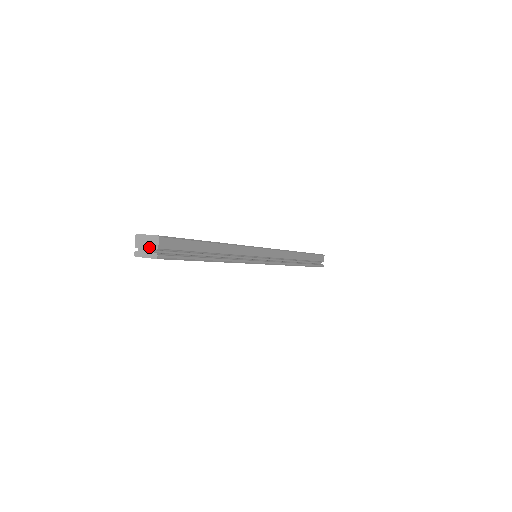
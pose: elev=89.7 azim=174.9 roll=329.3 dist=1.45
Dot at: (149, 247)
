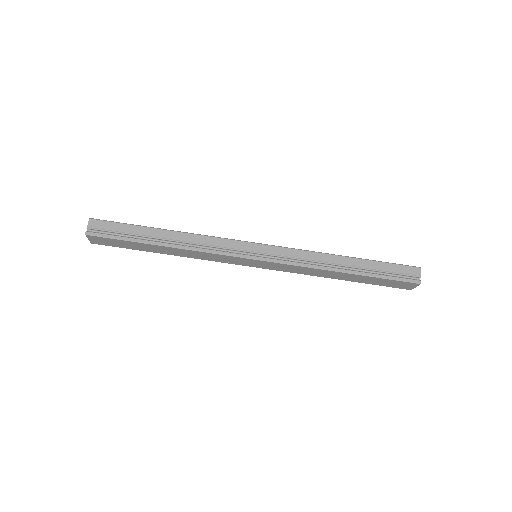
Dot at: (89, 230)
